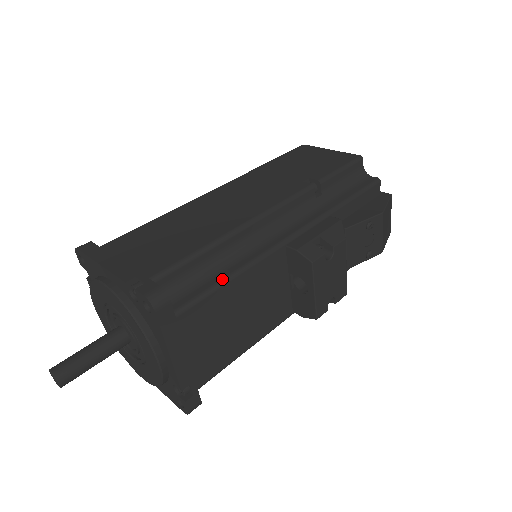
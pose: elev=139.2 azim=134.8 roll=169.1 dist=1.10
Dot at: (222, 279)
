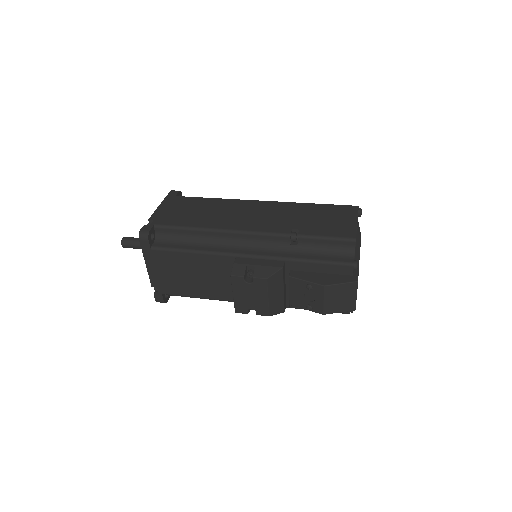
Dot at: (185, 249)
